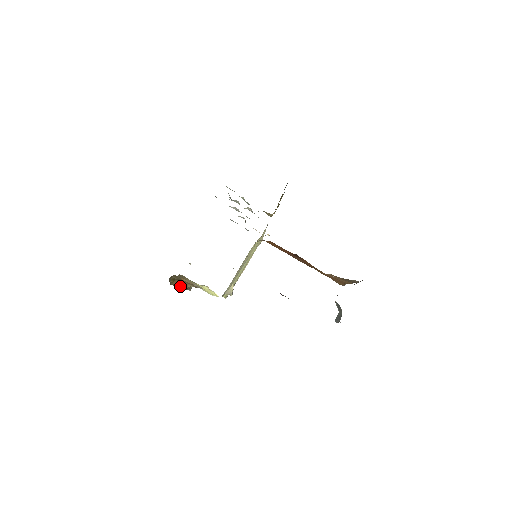
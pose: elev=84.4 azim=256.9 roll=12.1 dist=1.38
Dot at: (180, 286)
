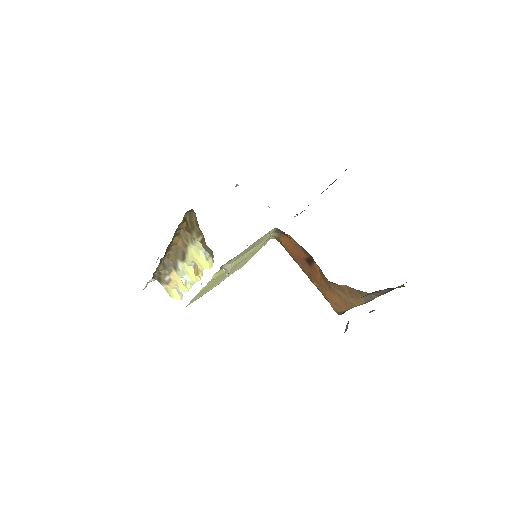
Dot at: occluded
